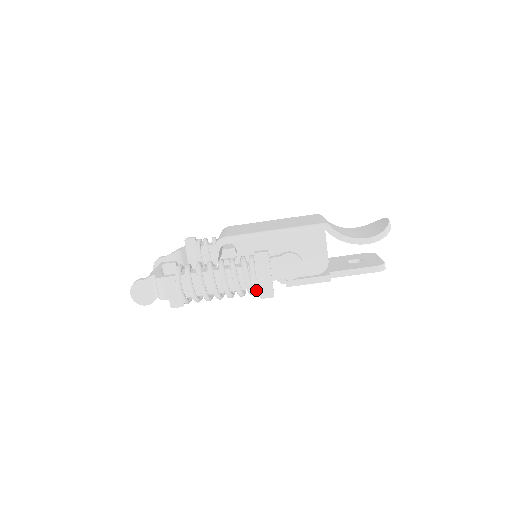
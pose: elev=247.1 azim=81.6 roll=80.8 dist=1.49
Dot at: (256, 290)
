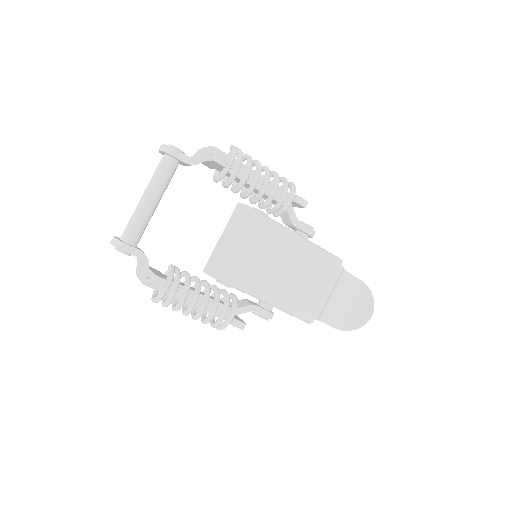
Dot at: occluded
